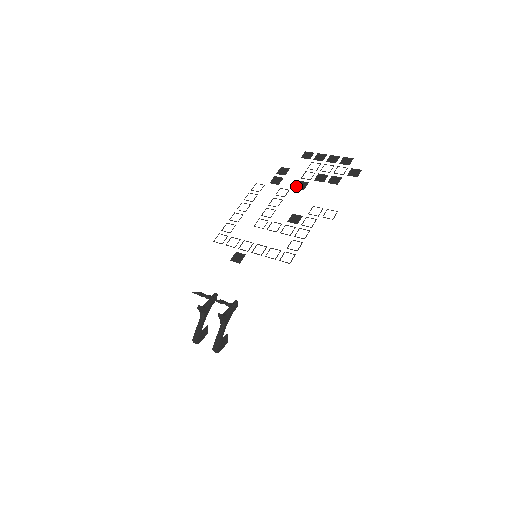
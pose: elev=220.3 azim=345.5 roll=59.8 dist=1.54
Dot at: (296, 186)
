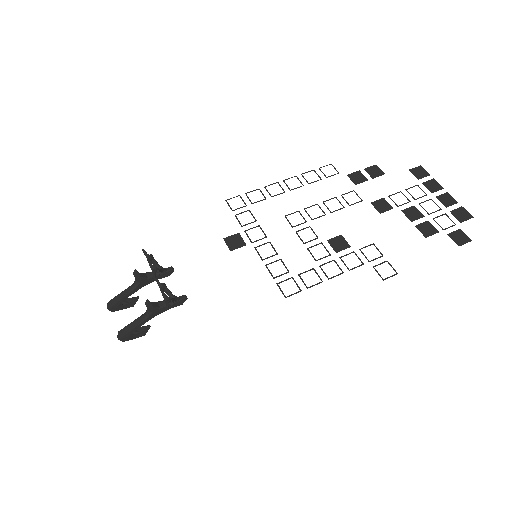
Dot at: (374, 202)
